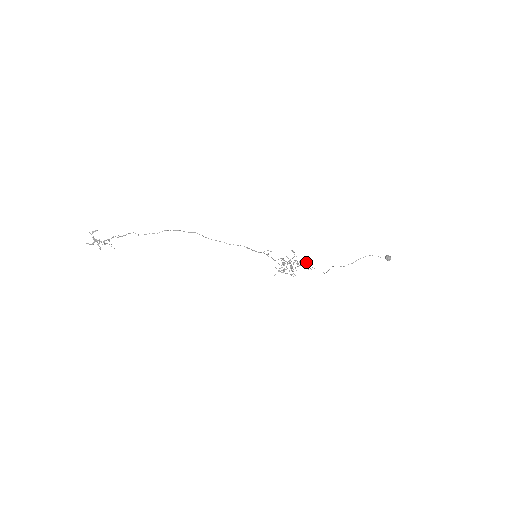
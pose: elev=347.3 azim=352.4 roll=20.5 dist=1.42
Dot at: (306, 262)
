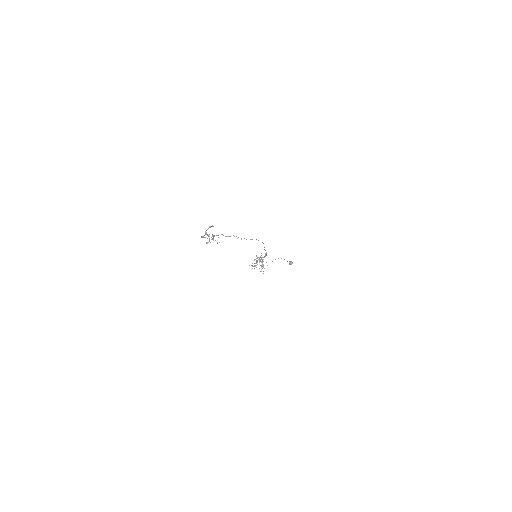
Dot at: occluded
